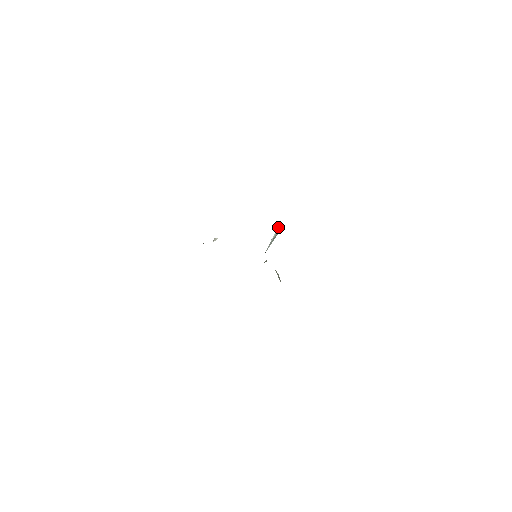
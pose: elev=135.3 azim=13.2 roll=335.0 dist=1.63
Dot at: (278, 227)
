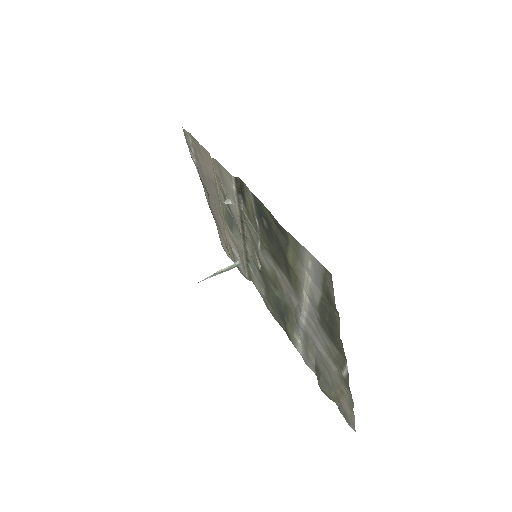
Dot at: (237, 262)
